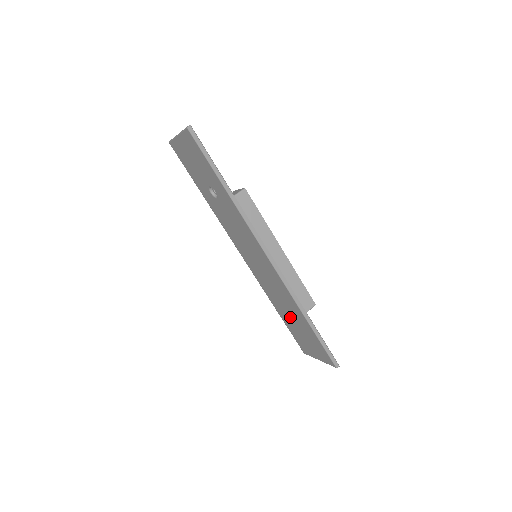
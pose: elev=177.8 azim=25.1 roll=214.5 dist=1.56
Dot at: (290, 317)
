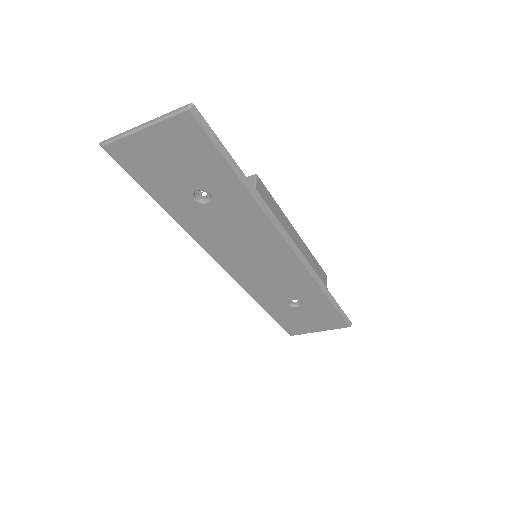
Dot at: (290, 305)
